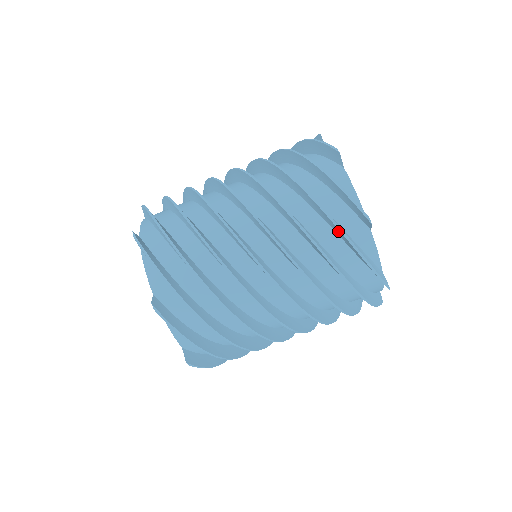
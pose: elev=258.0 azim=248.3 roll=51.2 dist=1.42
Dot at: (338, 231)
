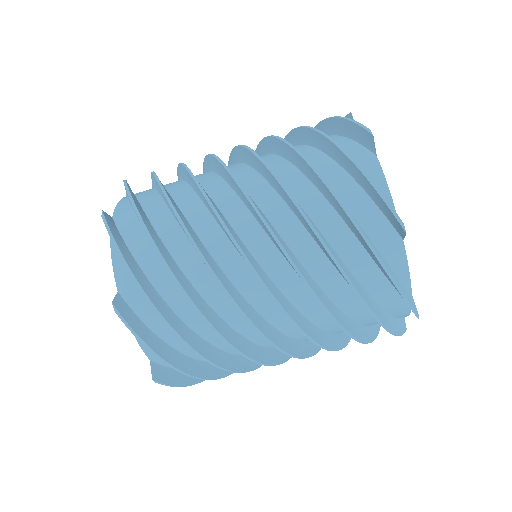
Dot at: occluded
